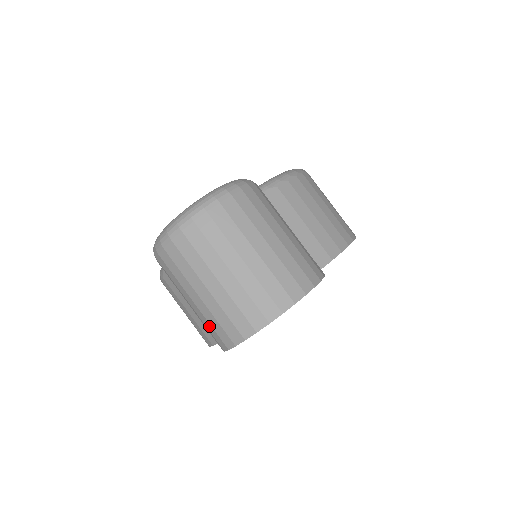
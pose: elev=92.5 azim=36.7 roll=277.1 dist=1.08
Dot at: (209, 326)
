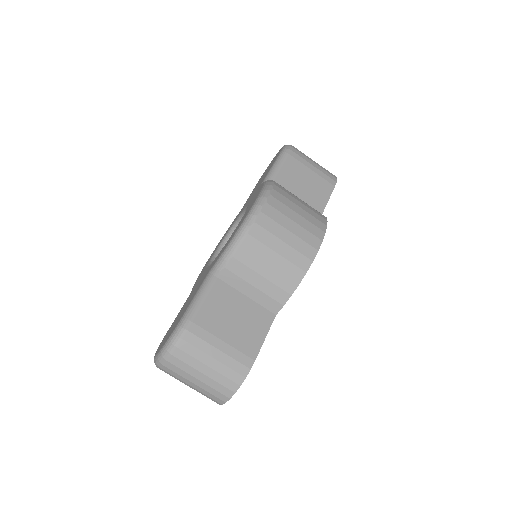
Dot at: occluded
